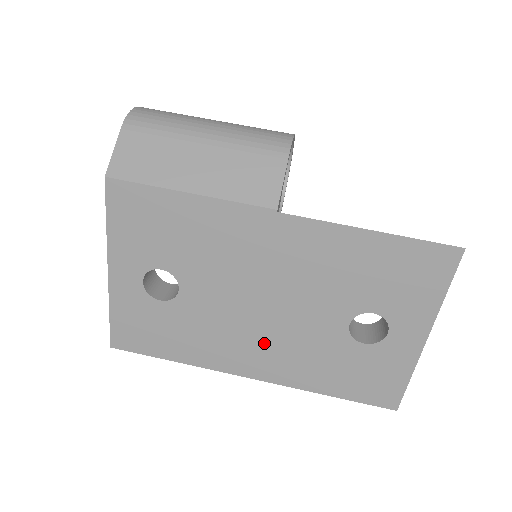
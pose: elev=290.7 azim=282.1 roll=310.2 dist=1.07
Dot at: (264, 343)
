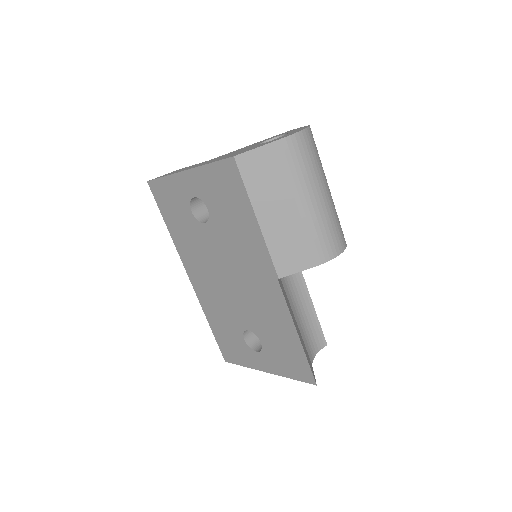
Dot at: (210, 283)
